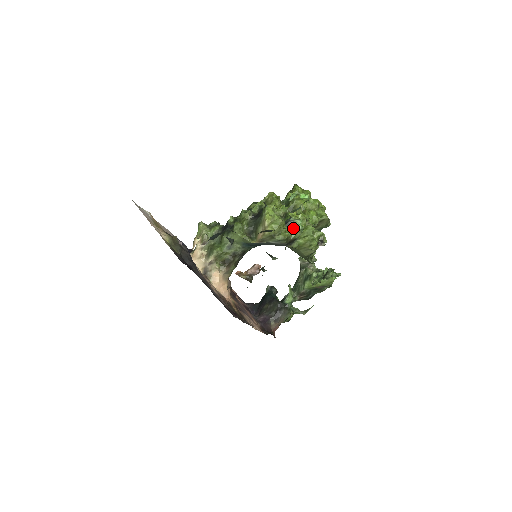
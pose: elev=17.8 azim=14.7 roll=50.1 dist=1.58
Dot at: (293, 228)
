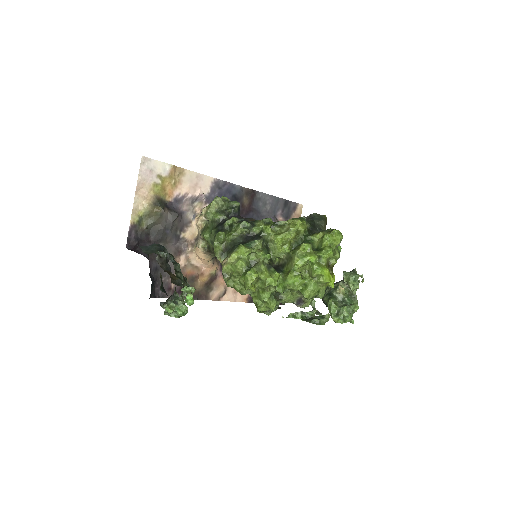
Dot at: (169, 310)
